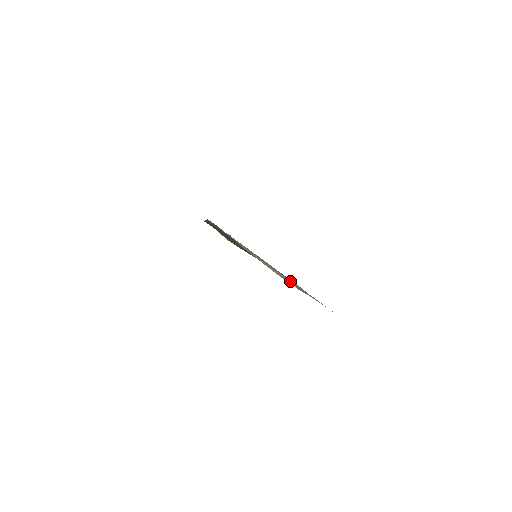
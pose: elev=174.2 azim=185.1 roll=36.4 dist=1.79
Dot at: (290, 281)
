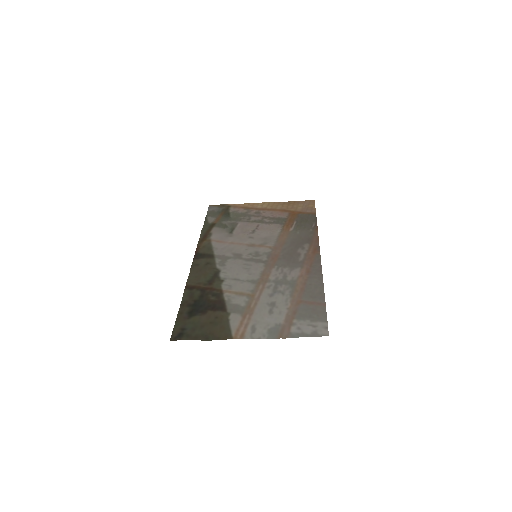
Dot at: (291, 283)
